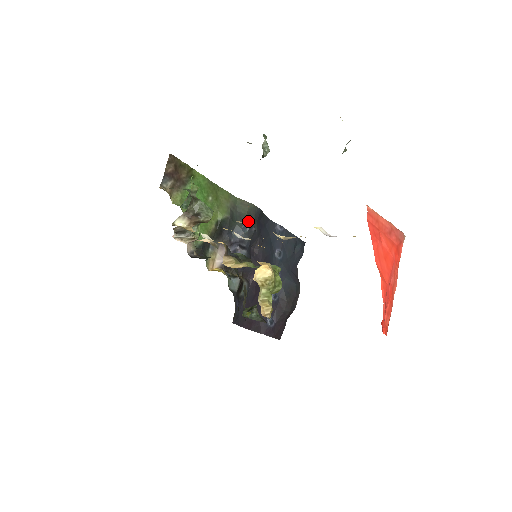
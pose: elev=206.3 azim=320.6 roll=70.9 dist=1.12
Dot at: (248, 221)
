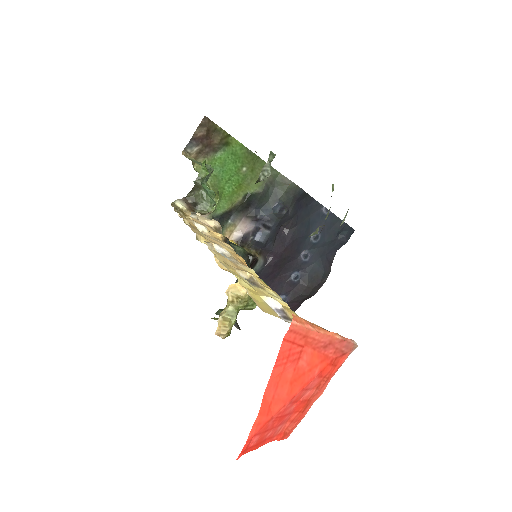
Dot at: (283, 201)
